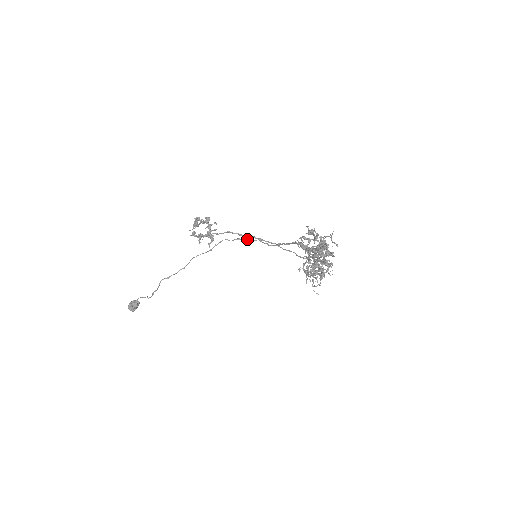
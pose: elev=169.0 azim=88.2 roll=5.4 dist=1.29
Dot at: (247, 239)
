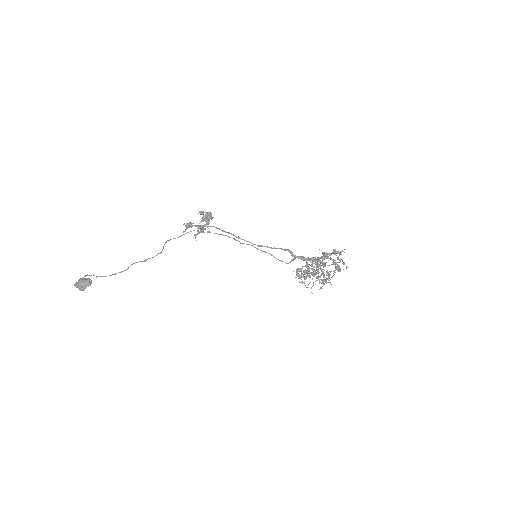
Dot at: (219, 234)
